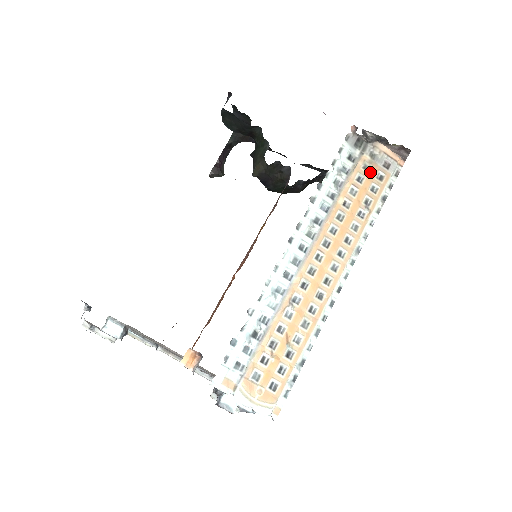
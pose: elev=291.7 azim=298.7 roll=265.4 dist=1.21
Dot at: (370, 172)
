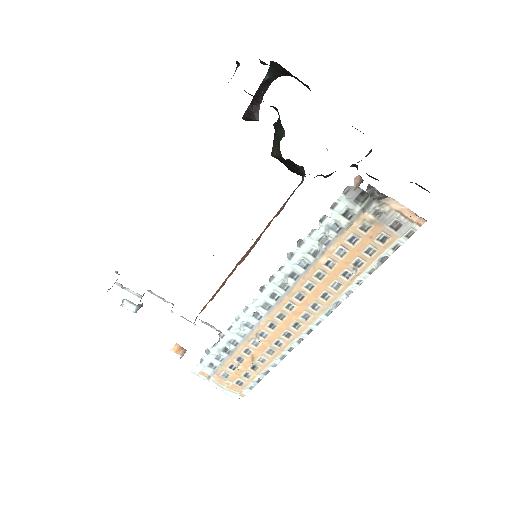
Dot at: (369, 233)
